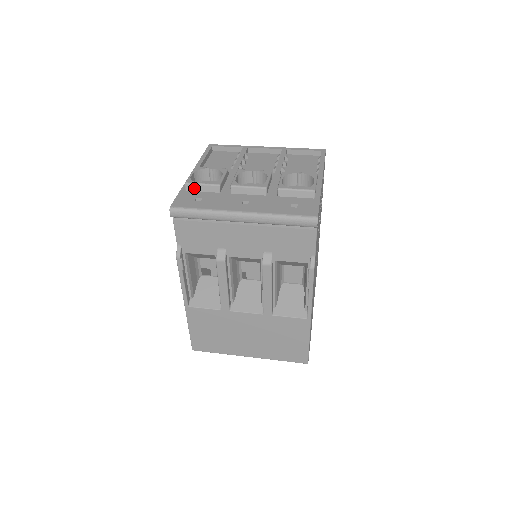
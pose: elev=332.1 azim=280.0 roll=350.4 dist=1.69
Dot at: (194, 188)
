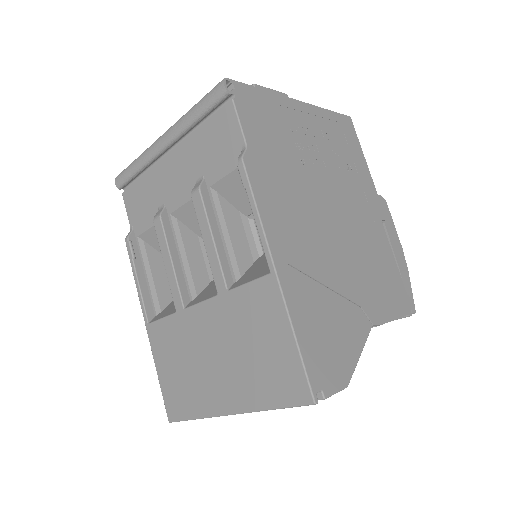
Dot at: occluded
